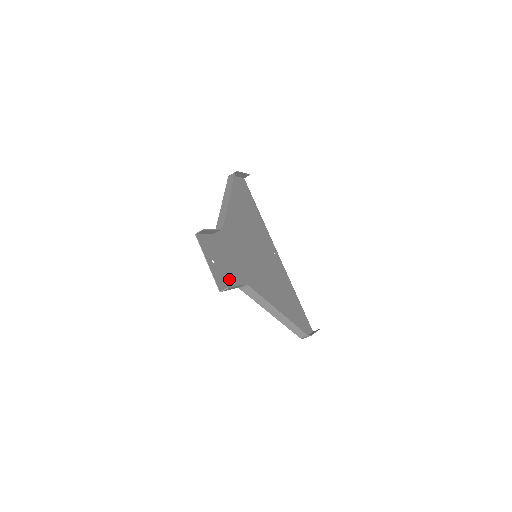
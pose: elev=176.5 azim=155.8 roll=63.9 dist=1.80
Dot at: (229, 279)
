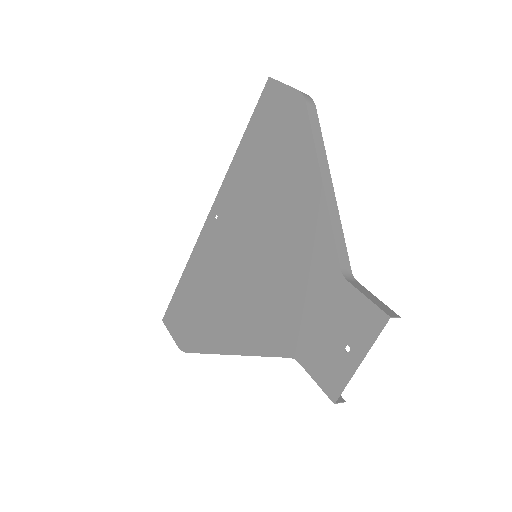
Dot at: (314, 357)
